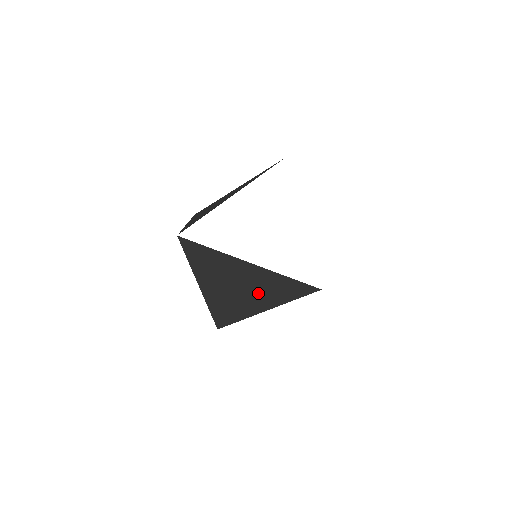
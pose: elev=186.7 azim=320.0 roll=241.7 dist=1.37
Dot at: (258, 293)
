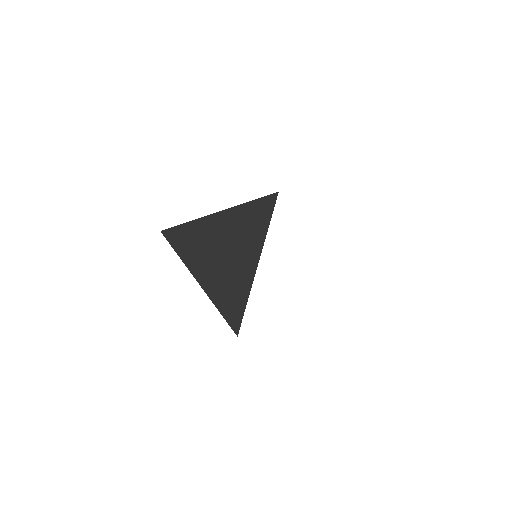
Dot at: occluded
